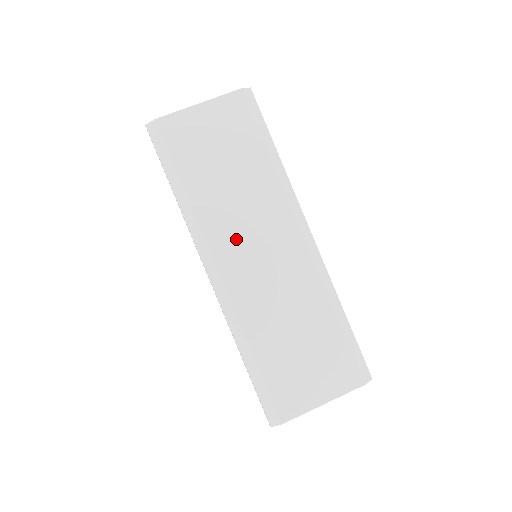
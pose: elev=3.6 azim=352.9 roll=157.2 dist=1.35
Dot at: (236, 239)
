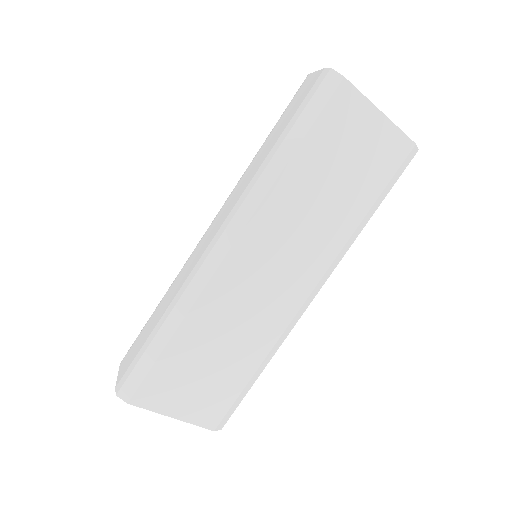
Dot at: (271, 243)
